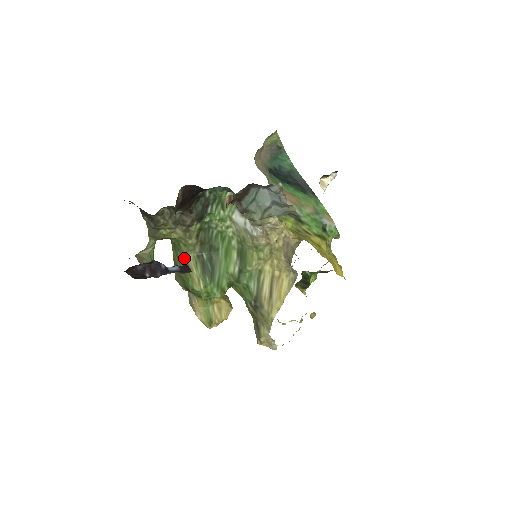
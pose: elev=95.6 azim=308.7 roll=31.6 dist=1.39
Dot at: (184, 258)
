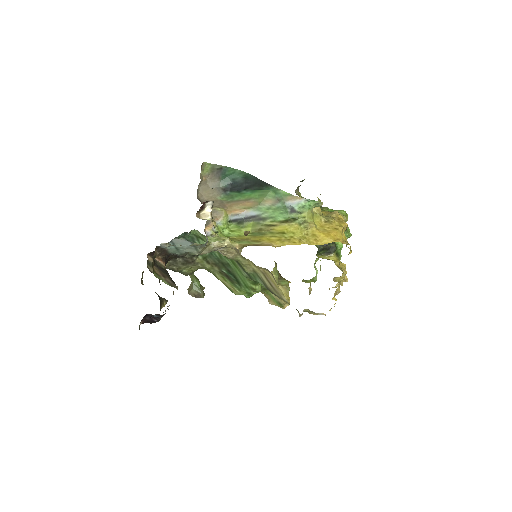
Dot at: (216, 277)
